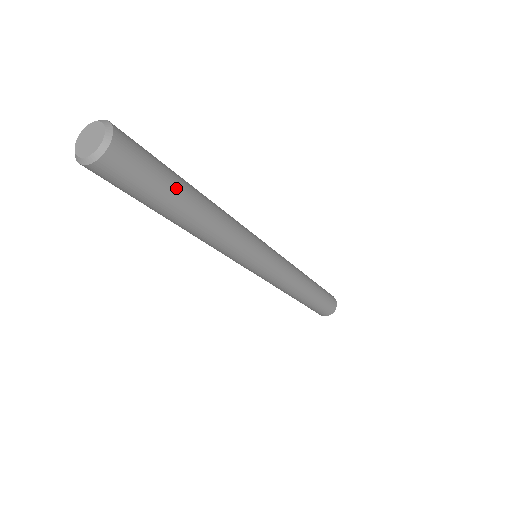
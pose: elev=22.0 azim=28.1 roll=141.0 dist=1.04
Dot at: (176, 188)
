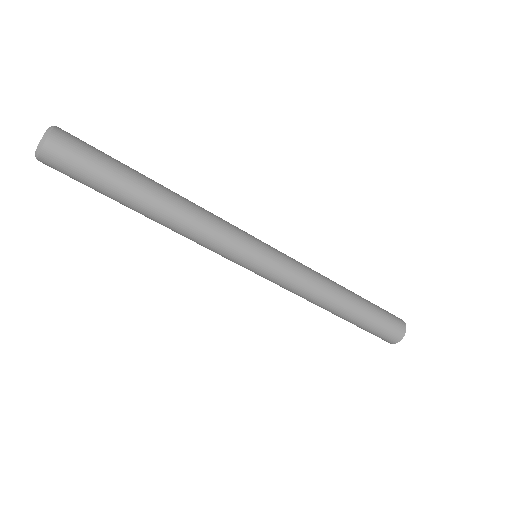
Dot at: (120, 180)
